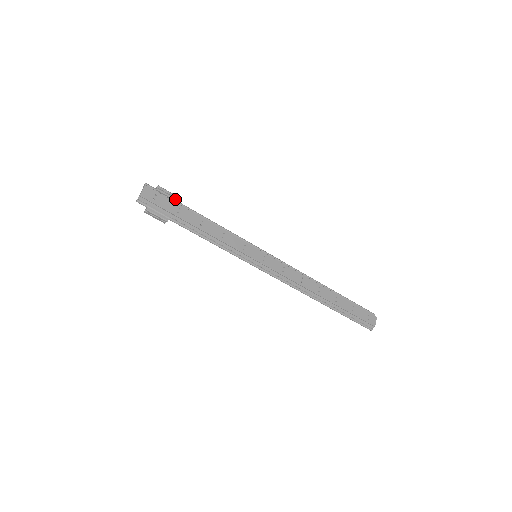
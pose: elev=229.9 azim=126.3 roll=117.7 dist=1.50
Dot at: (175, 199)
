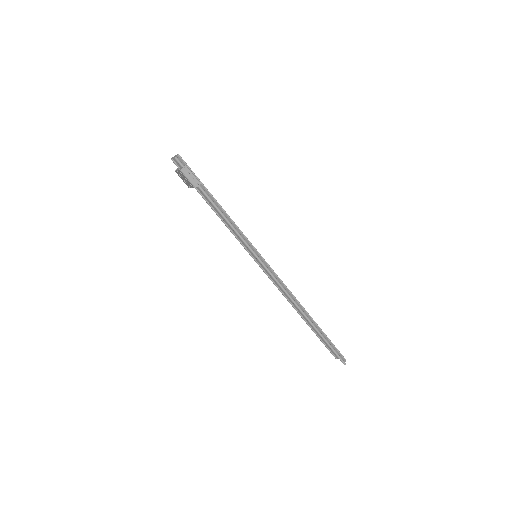
Dot at: occluded
